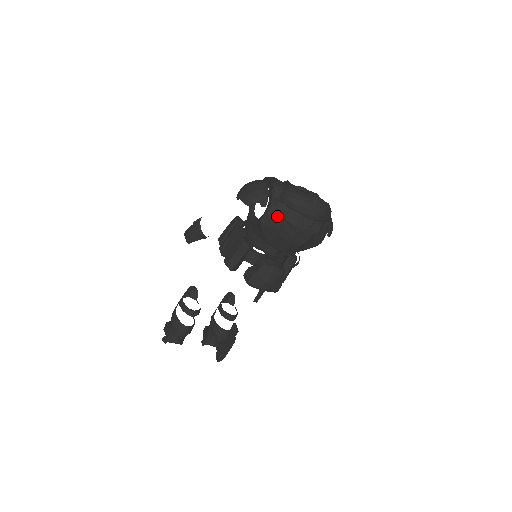
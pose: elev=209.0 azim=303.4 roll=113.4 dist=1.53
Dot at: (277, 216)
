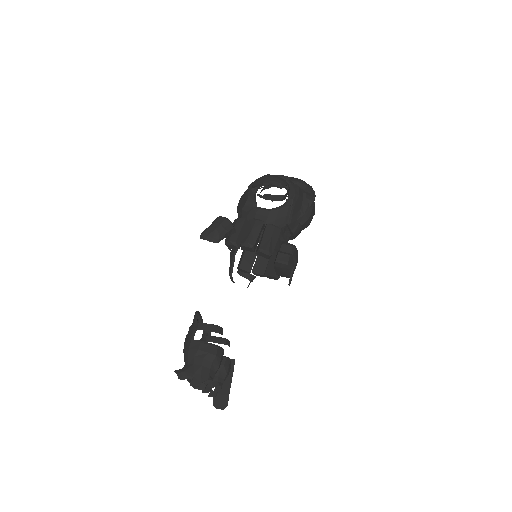
Dot at: (301, 195)
